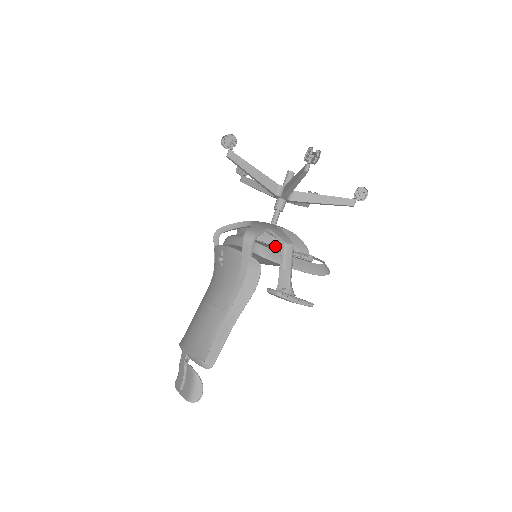
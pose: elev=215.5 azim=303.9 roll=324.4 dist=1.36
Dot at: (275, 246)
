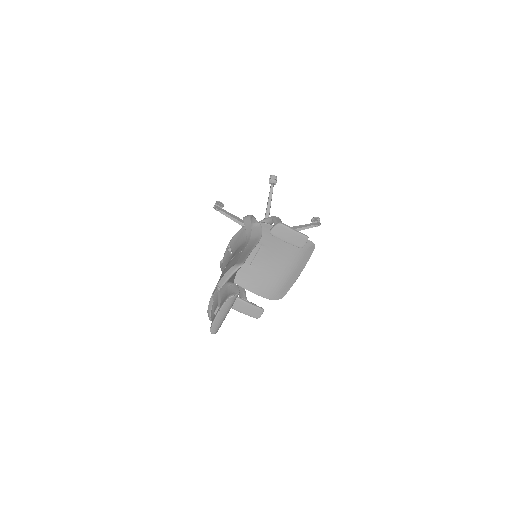
Dot at: occluded
